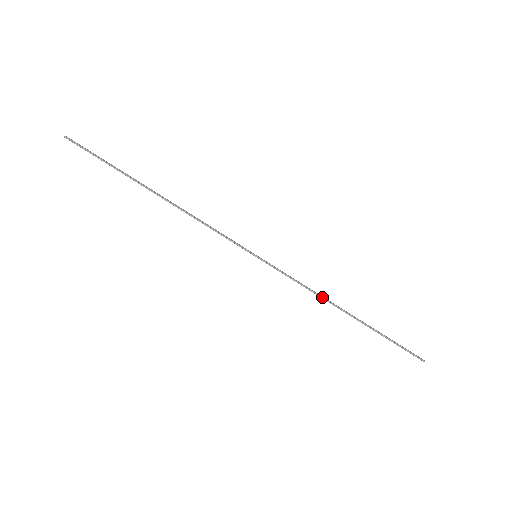
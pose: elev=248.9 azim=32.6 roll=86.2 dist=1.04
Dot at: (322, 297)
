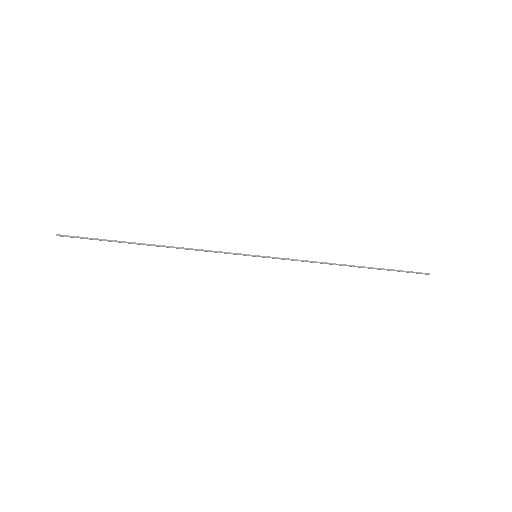
Dot at: (324, 263)
